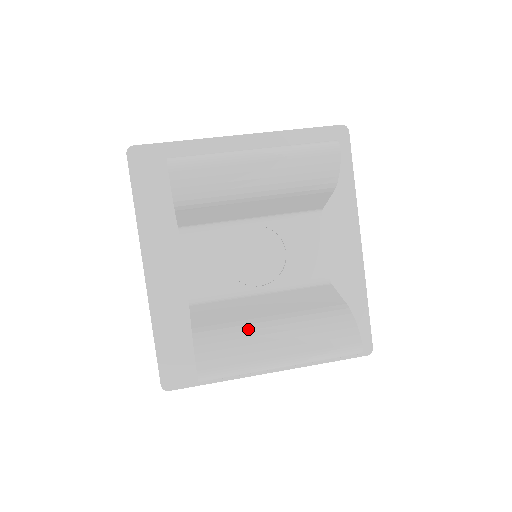
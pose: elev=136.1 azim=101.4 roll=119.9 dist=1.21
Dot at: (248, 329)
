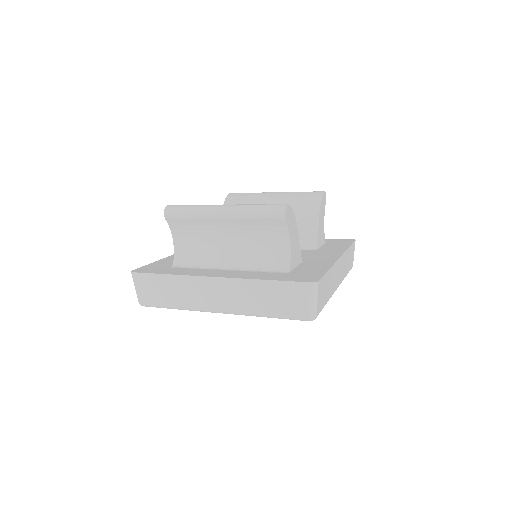
Dot at: occluded
